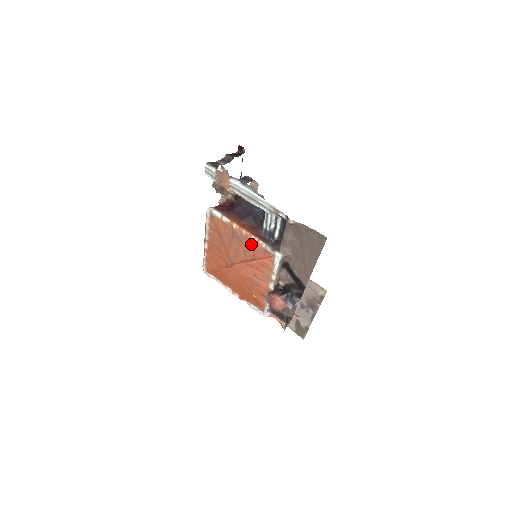
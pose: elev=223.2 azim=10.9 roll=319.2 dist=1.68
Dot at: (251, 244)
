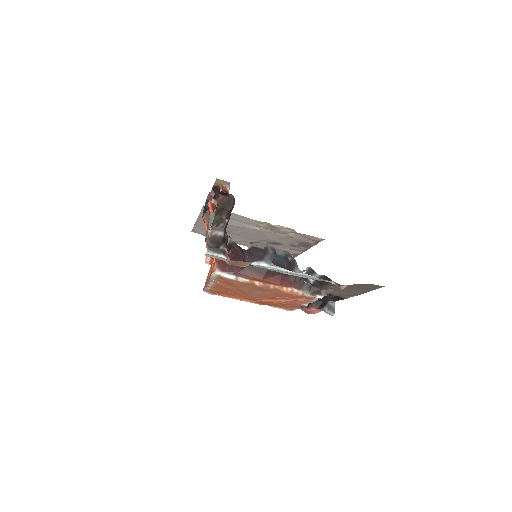
Dot at: (283, 293)
